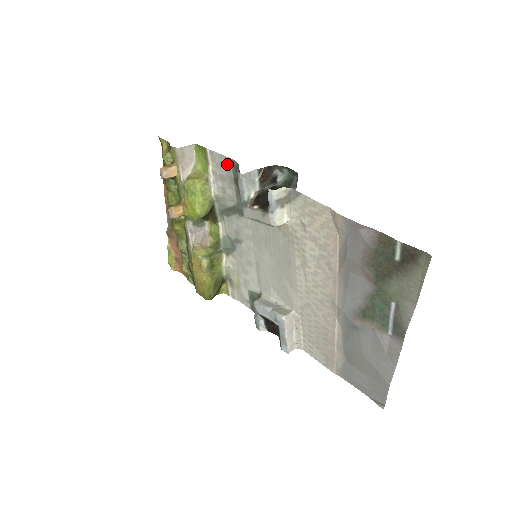
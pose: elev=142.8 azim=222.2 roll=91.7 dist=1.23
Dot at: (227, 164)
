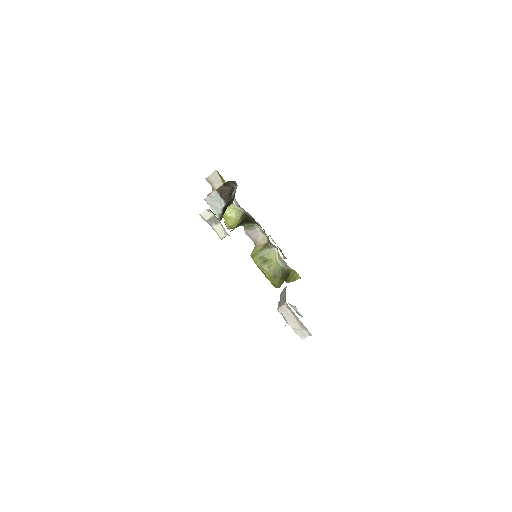
Dot at: occluded
